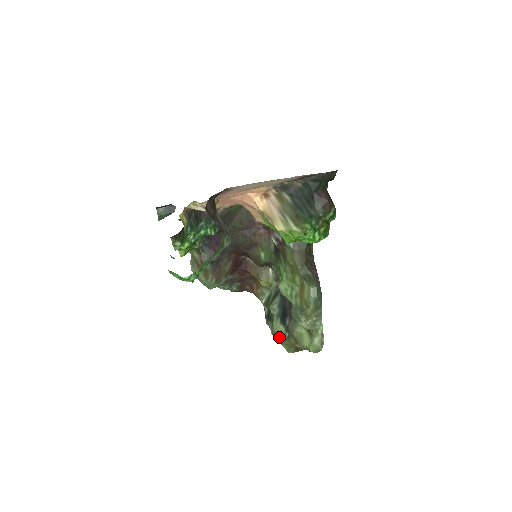
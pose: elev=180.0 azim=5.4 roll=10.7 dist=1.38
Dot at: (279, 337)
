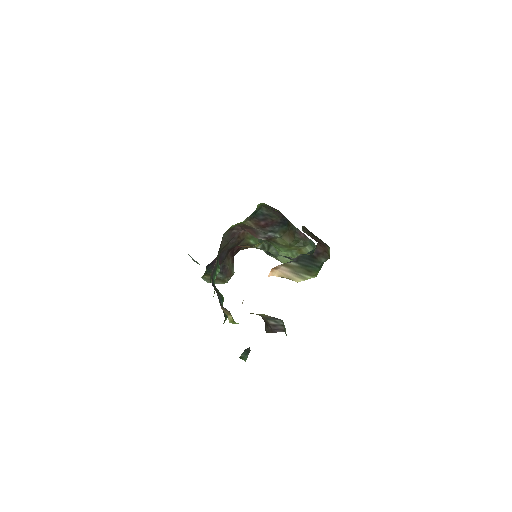
Dot at: occluded
